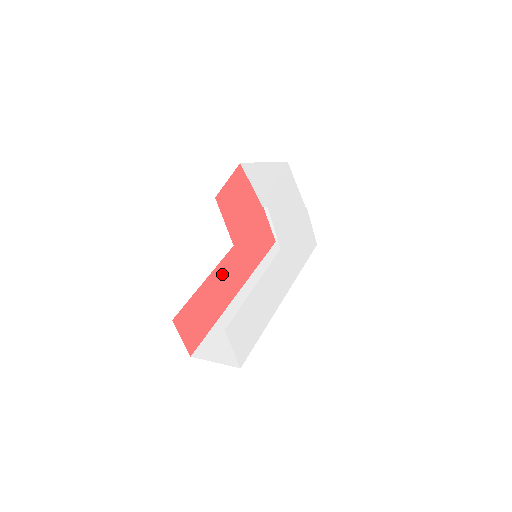
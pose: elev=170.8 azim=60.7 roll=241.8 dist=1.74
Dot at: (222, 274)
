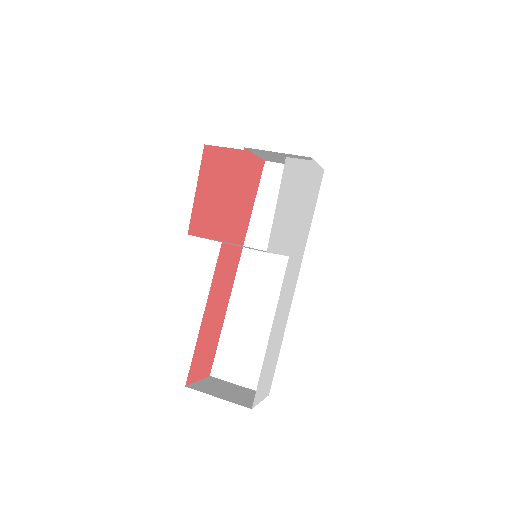
Dot at: (218, 282)
